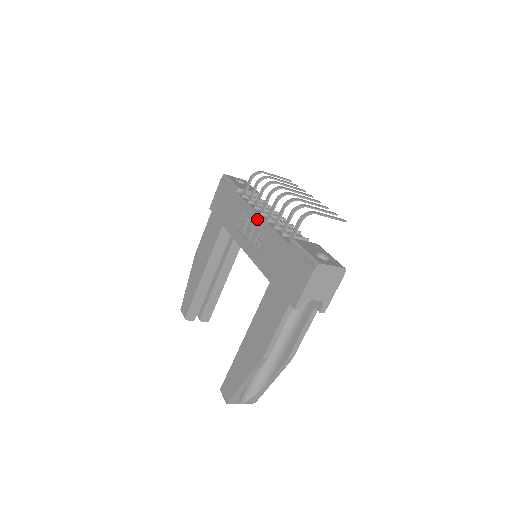
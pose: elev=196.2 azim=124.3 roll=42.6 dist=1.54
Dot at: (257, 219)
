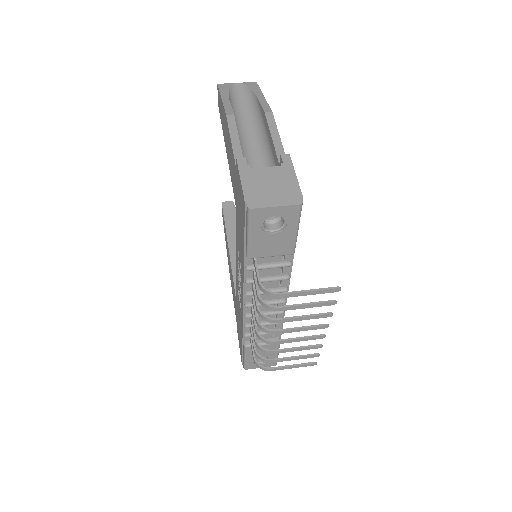
Dot at: (242, 299)
